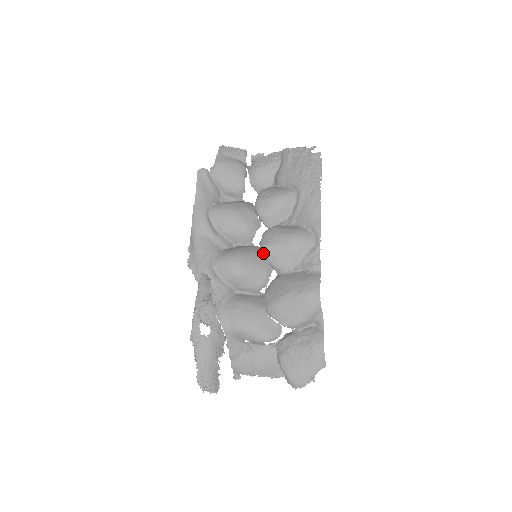
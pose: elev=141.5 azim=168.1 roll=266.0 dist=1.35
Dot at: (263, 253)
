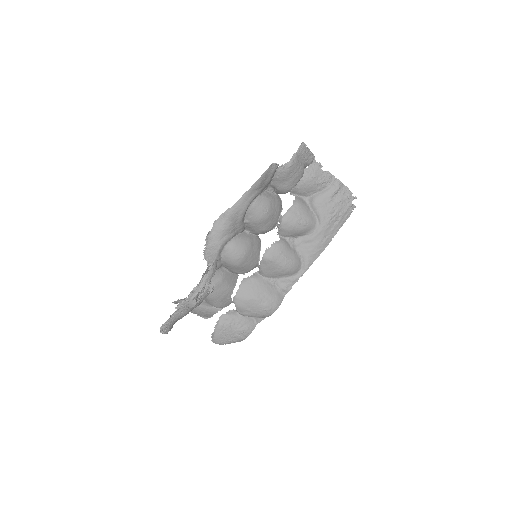
Dot at: (263, 260)
